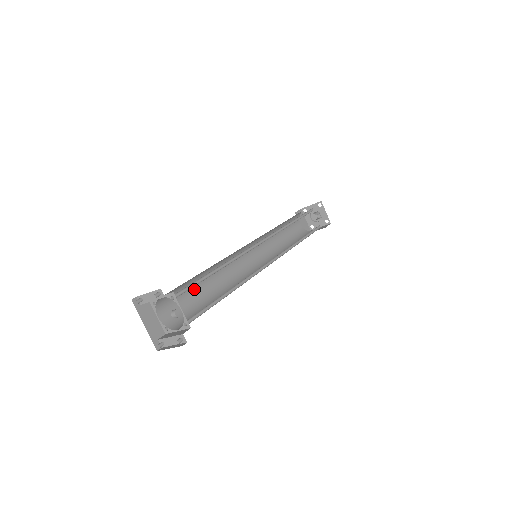
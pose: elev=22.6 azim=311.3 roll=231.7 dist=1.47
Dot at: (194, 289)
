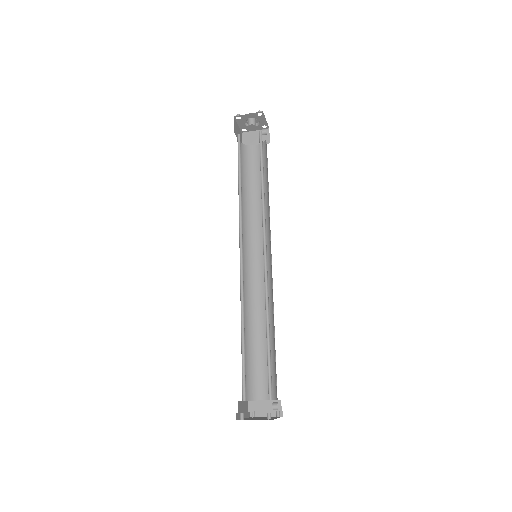
Dot at: occluded
